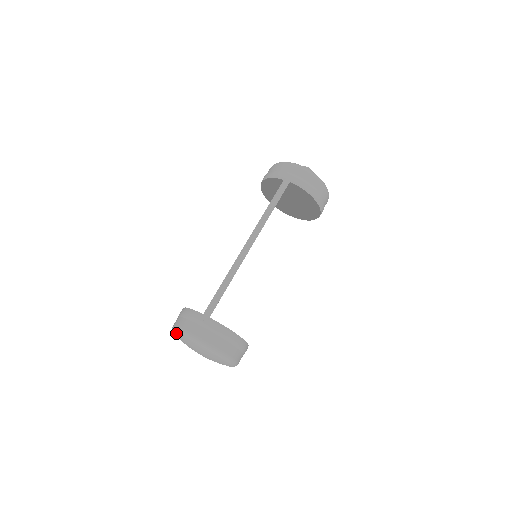
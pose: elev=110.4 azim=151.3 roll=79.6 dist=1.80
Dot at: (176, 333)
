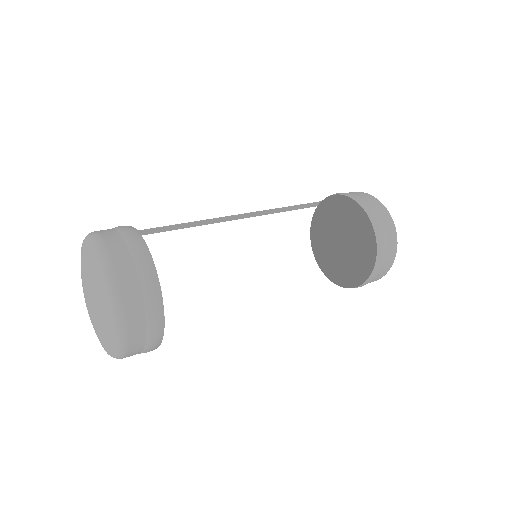
Dot at: occluded
